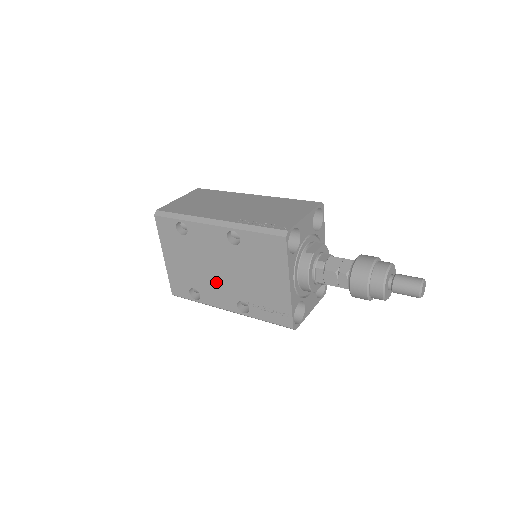
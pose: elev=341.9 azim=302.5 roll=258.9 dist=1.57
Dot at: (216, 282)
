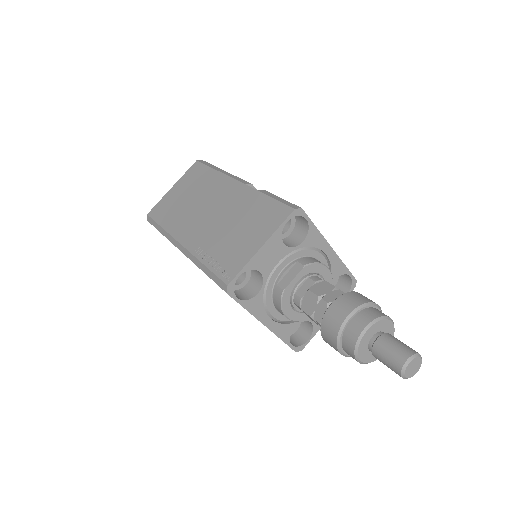
Dot at: occluded
